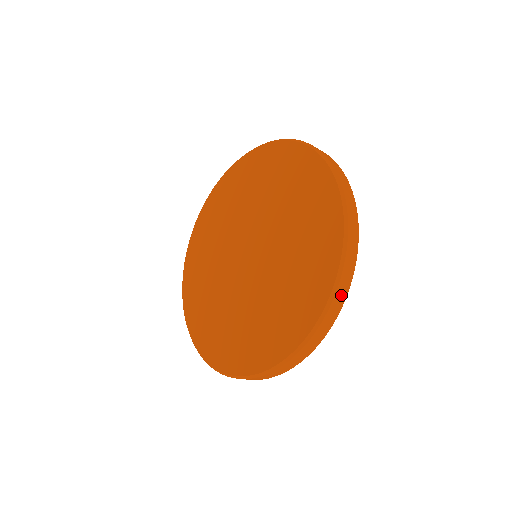
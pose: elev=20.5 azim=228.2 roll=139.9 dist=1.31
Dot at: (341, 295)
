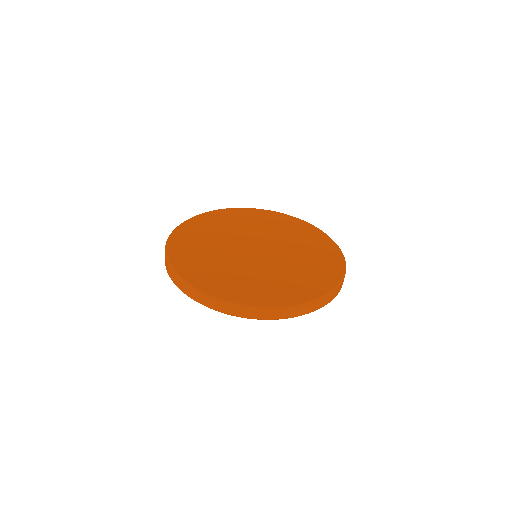
Dot at: (282, 314)
